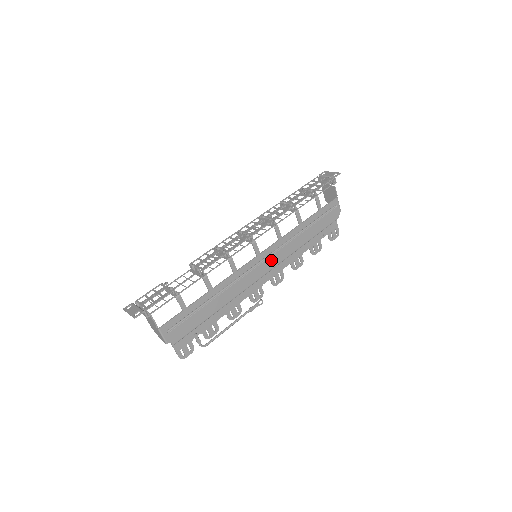
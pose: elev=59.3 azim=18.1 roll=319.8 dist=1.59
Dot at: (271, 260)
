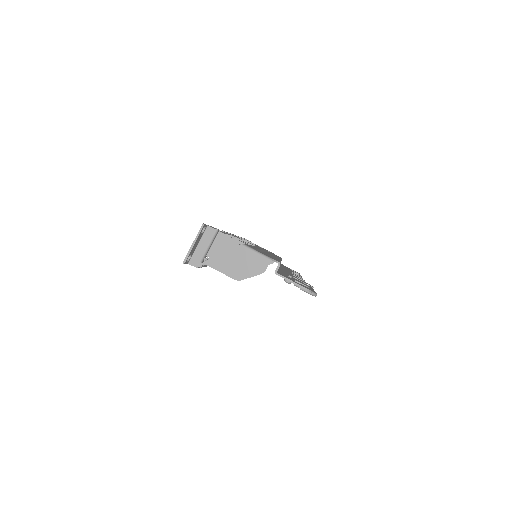
Dot at: occluded
